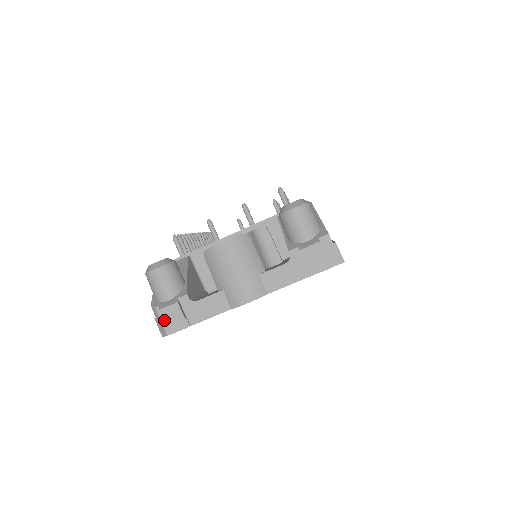
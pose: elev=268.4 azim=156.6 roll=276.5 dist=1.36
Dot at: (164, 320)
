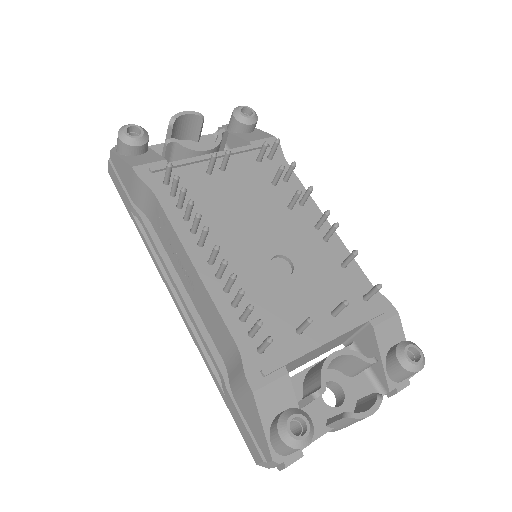
Dot at: occluded
